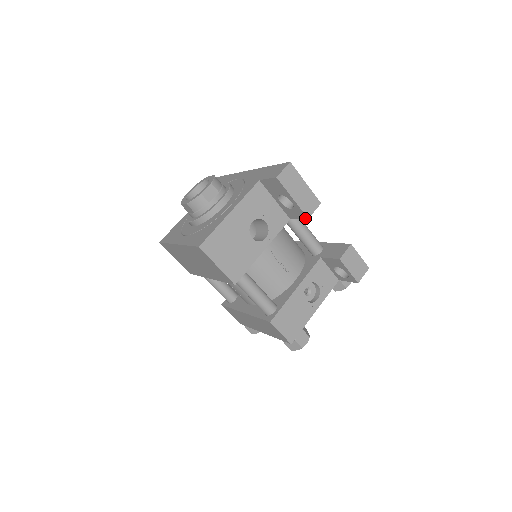
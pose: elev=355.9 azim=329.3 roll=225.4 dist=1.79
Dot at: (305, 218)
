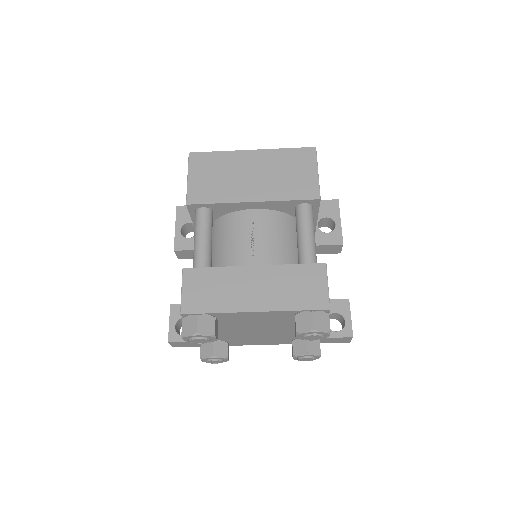
Dot at: (339, 244)
